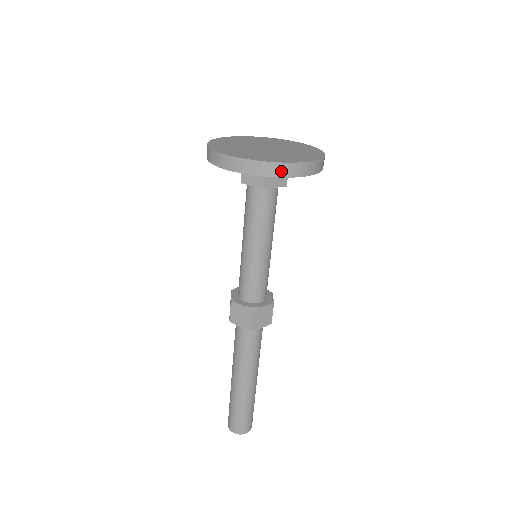
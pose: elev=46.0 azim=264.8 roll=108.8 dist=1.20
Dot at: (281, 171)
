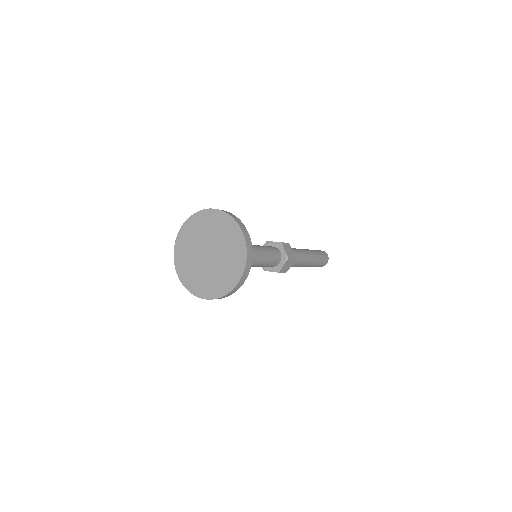
Dot at: (233, 292)
